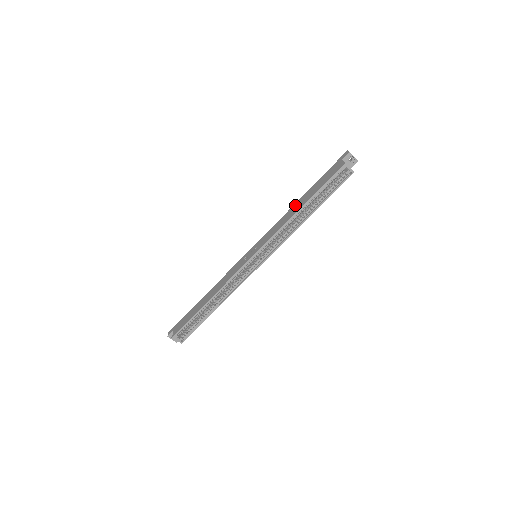
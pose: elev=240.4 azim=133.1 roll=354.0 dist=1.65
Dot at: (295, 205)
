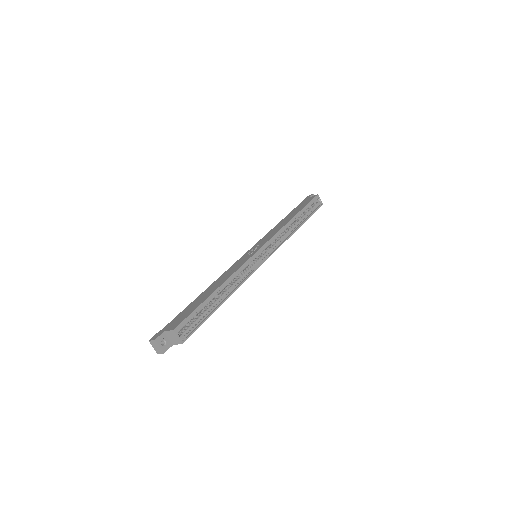
Dot at: (282, 221)
